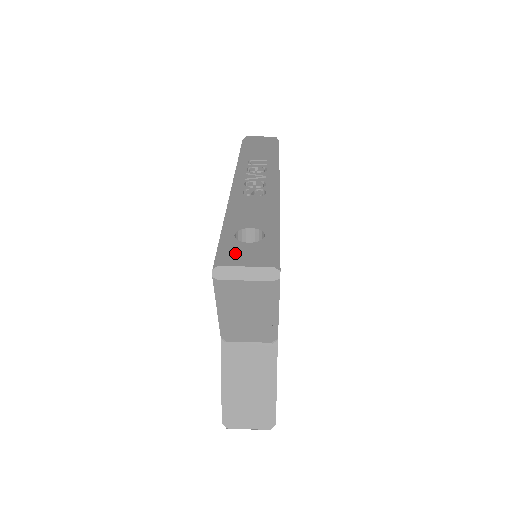
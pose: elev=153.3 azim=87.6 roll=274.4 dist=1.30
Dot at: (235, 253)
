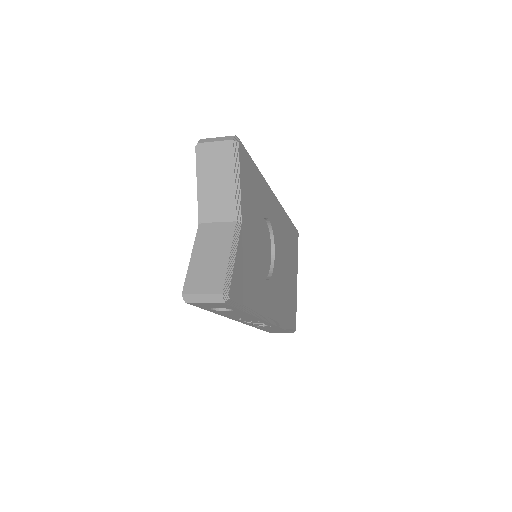
Dot at: occluded
